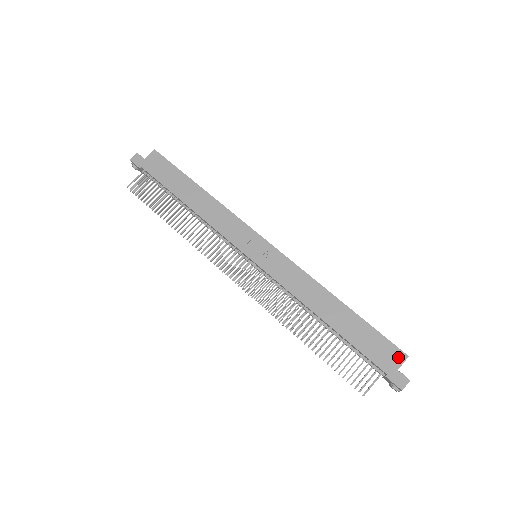
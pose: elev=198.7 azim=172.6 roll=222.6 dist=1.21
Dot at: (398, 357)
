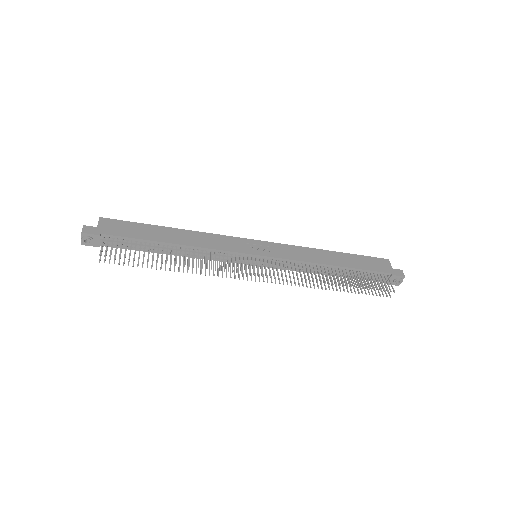
Dot at: (386, 262)
